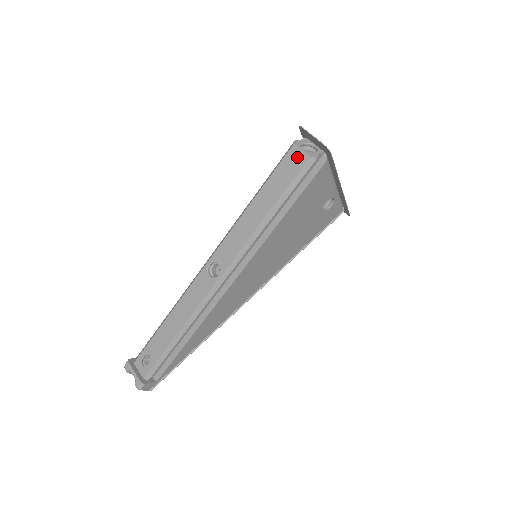
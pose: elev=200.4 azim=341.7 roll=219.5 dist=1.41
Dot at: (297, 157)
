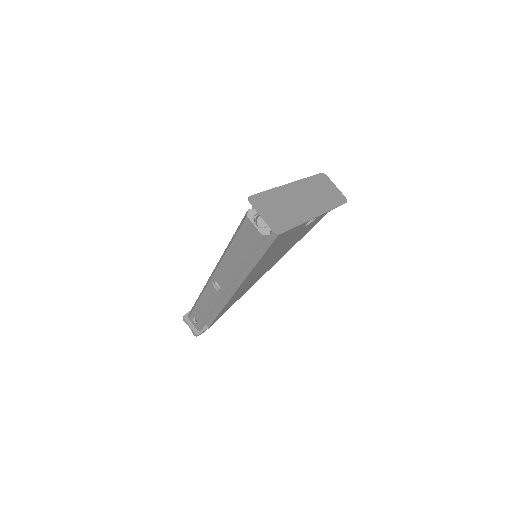
Dot at: (252, 230)
